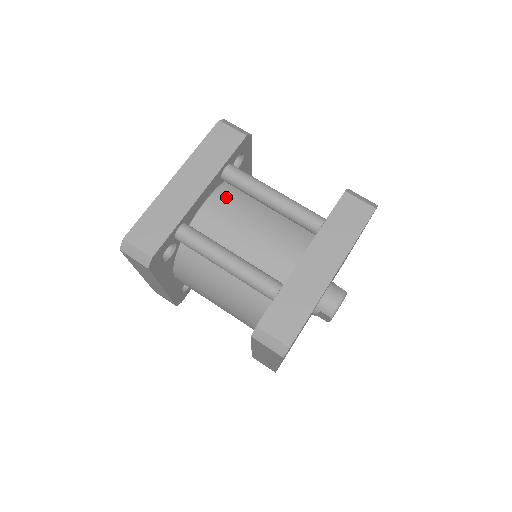
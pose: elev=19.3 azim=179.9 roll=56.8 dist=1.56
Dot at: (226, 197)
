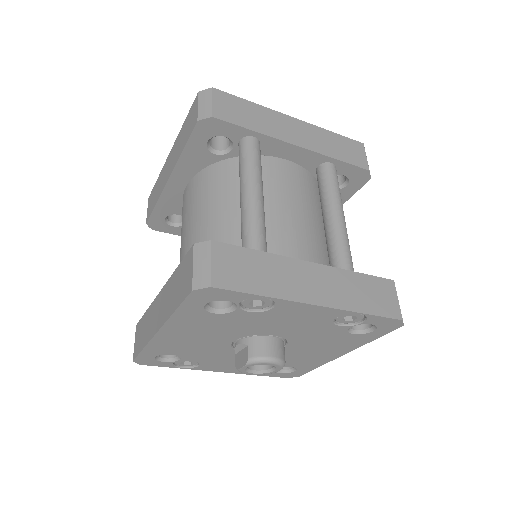
Dot at: (304, 179)
